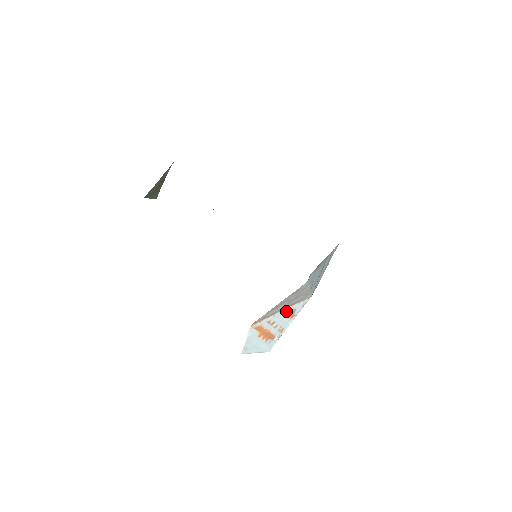
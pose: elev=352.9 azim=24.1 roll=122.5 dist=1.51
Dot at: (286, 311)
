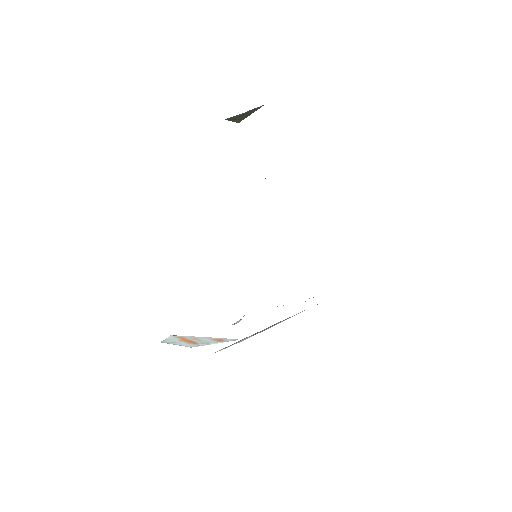
Dot at: (213, 338)
